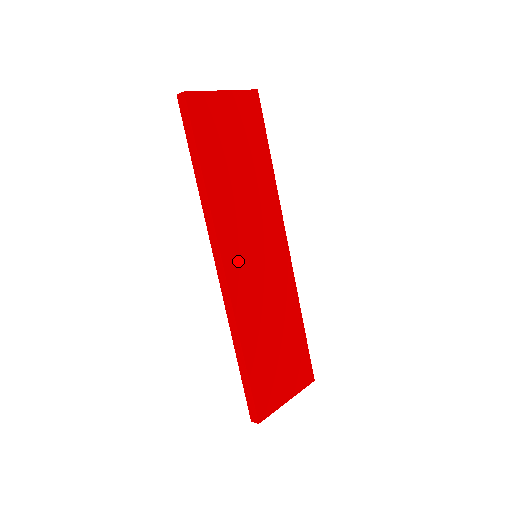
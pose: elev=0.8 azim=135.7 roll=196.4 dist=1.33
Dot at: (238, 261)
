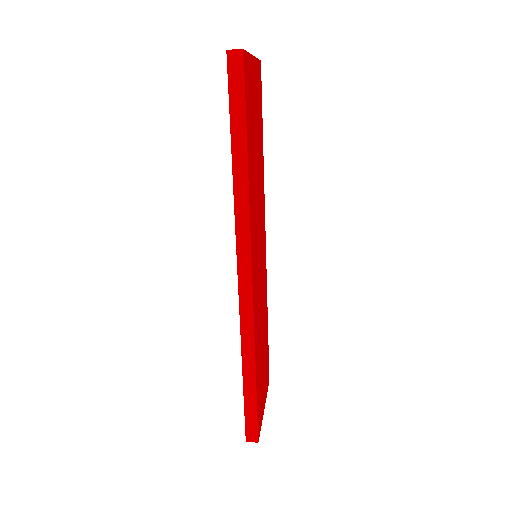
Dot at: (255, 264)
